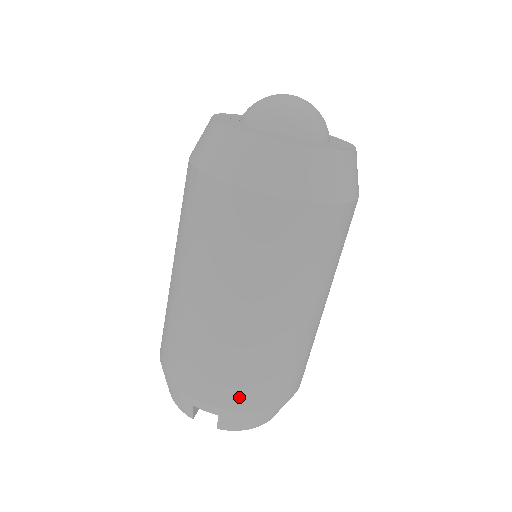
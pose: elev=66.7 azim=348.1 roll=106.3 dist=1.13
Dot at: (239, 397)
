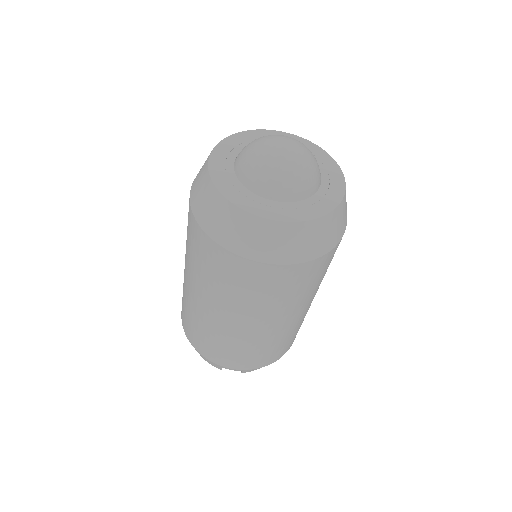
Dot at: (259, 362)
